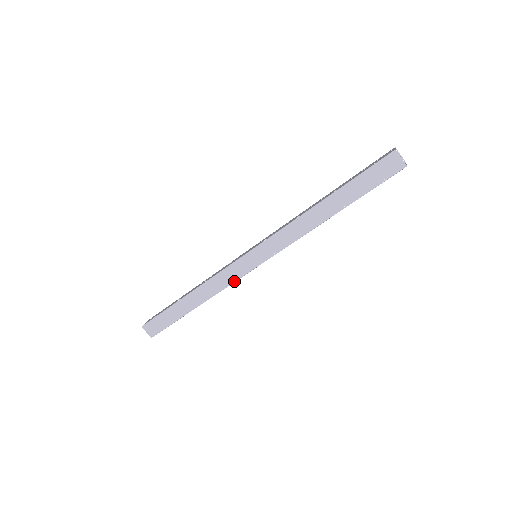
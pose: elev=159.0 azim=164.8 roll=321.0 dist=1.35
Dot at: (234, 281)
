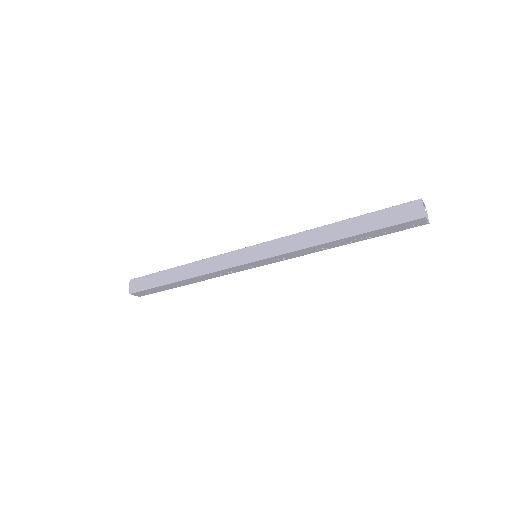
Dot at: (224, 268)
